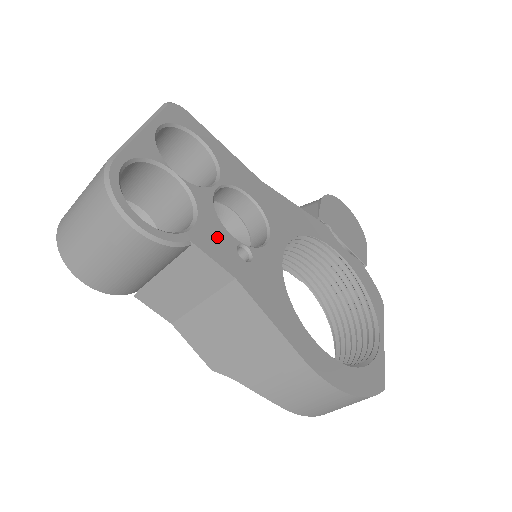
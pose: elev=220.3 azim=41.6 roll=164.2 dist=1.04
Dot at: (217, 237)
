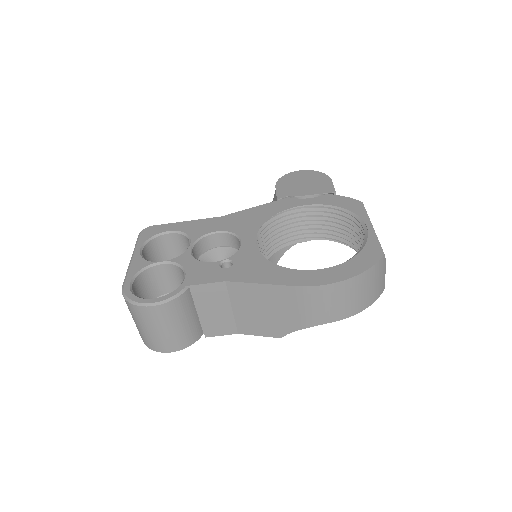
Dot at: (203, 271)
